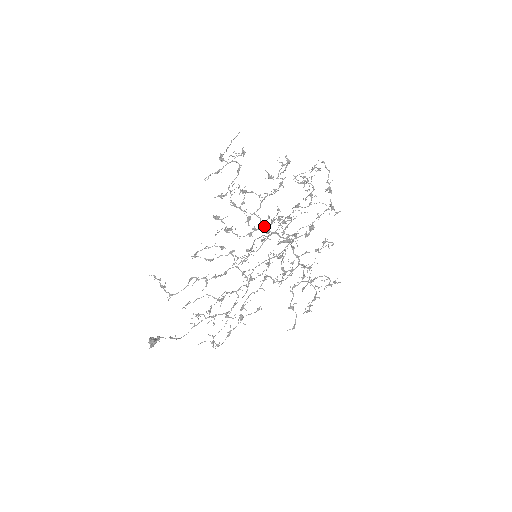
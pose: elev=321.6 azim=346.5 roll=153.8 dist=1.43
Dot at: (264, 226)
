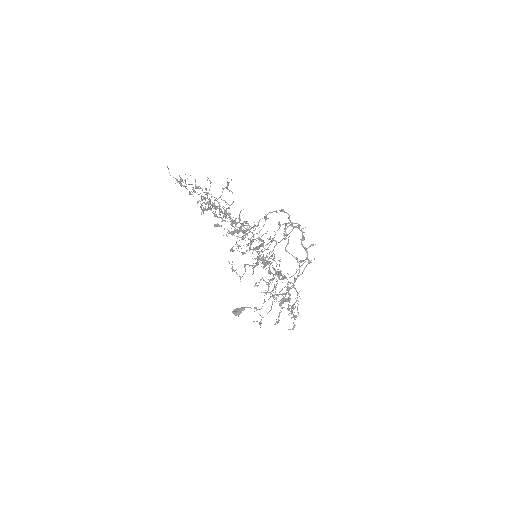
Dot at: (250, 229)
